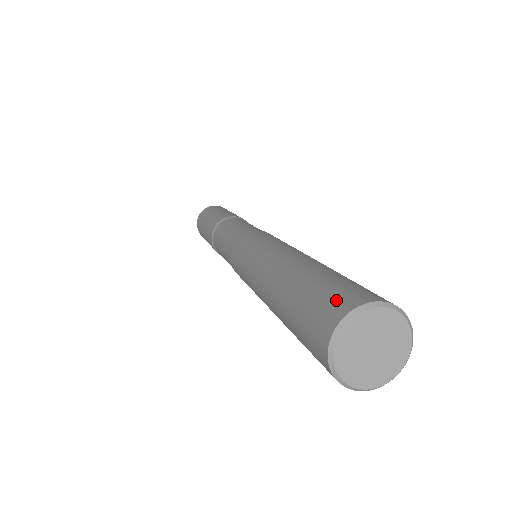
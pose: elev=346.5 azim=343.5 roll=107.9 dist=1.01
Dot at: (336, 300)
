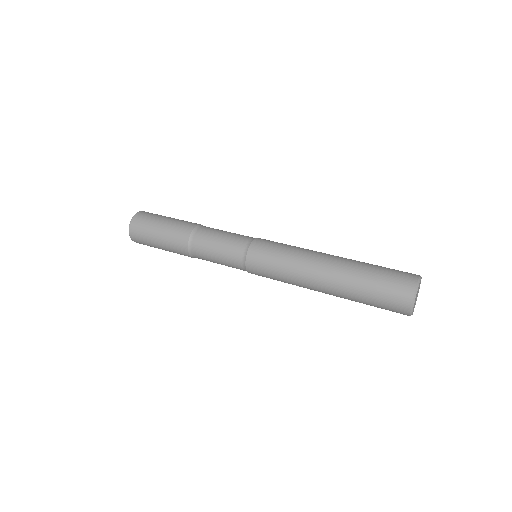
Dot at: (404, 277)
